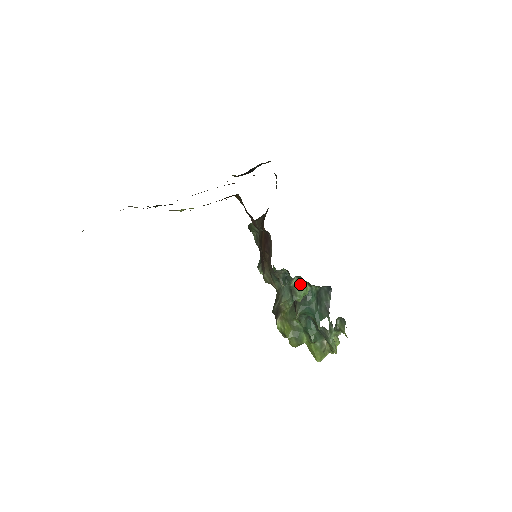
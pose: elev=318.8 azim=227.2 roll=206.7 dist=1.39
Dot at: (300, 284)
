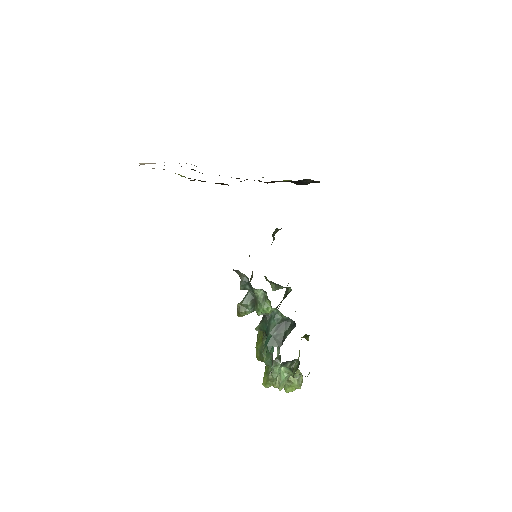
Dot at: (264, 299)
